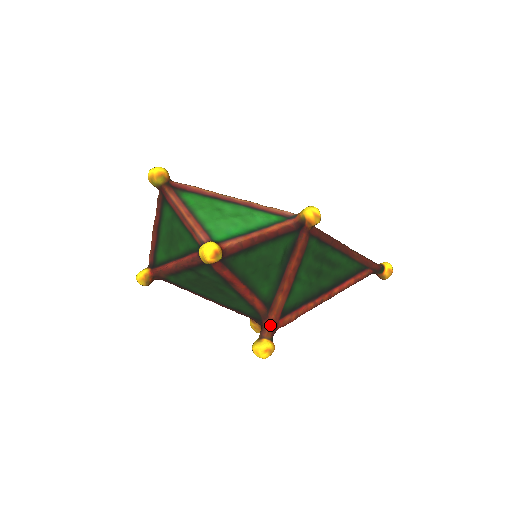
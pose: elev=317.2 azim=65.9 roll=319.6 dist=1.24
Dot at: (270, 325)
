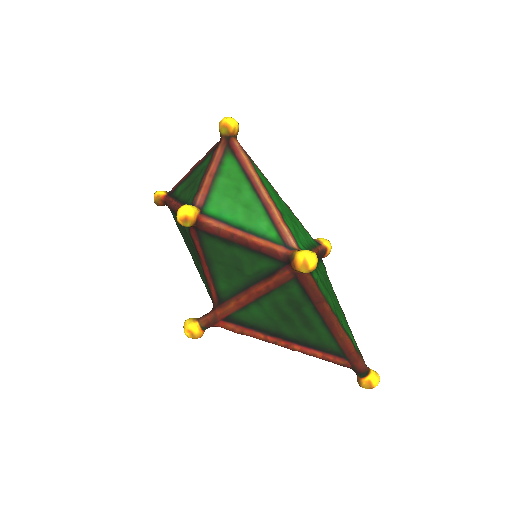
Dot at: (211, 317)
